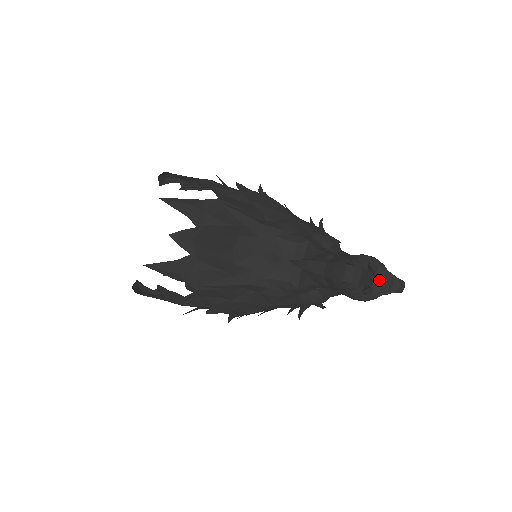
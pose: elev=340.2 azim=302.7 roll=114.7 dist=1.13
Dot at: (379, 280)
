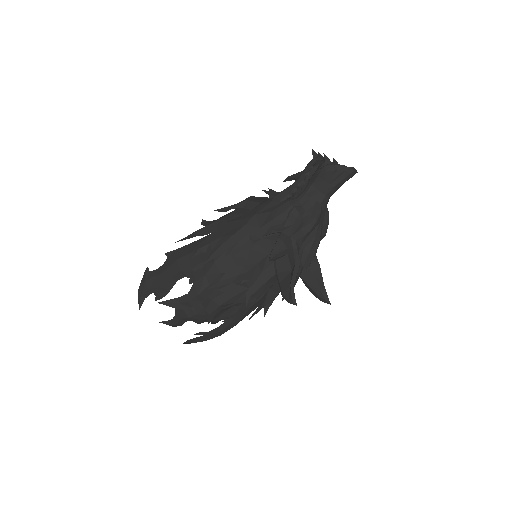
Dot at: occluded
